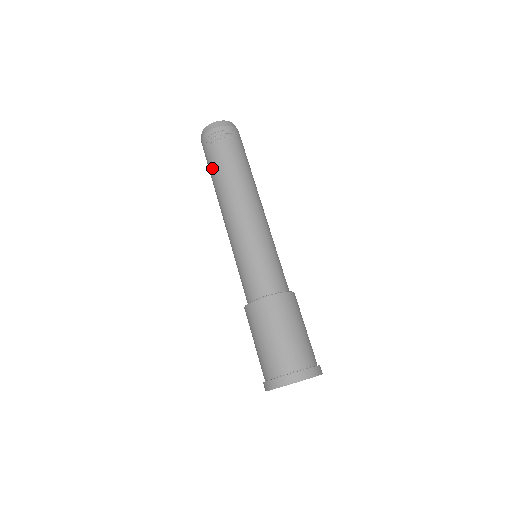
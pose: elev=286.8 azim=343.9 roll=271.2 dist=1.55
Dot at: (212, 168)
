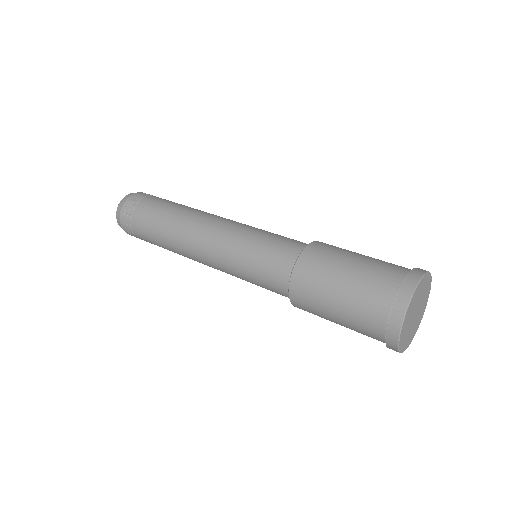
Dot at: (151, 241)
